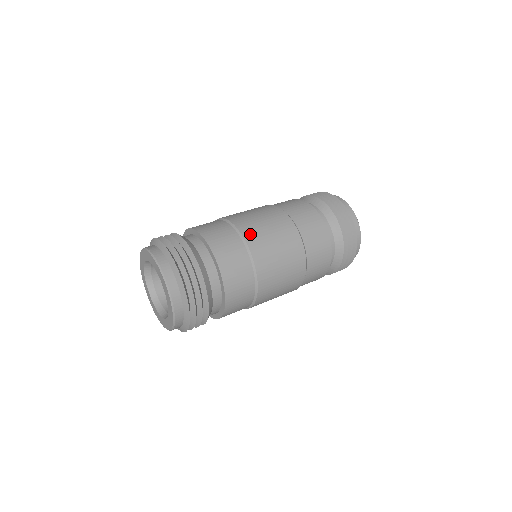
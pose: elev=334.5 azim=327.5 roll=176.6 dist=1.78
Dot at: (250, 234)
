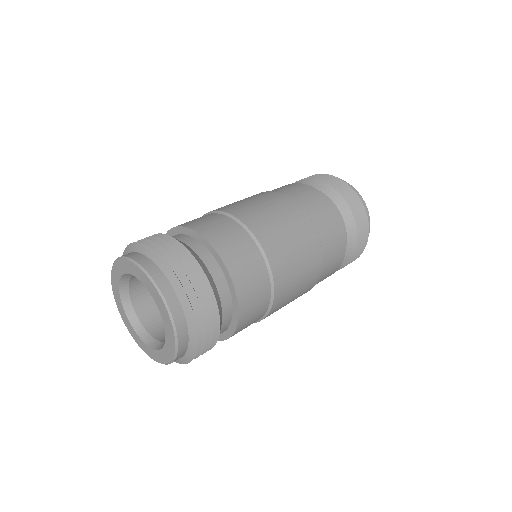
Dot at: (237, 211)
